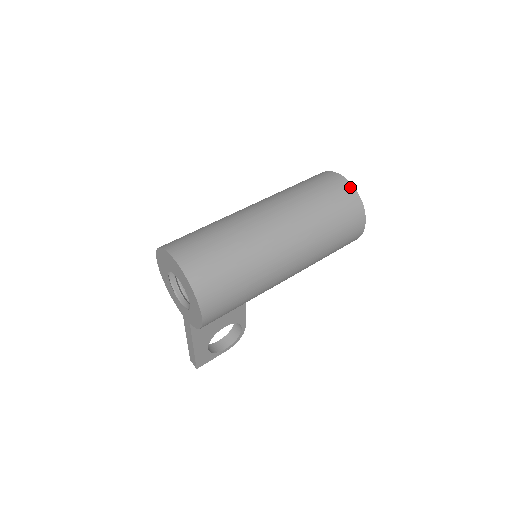
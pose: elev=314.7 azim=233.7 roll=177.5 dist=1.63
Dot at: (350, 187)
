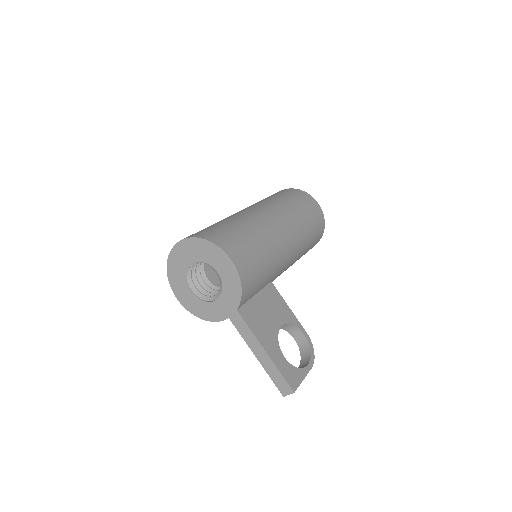
Dot at: occluded
